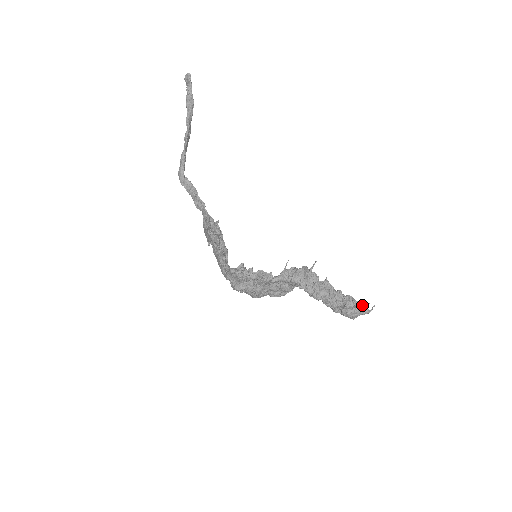
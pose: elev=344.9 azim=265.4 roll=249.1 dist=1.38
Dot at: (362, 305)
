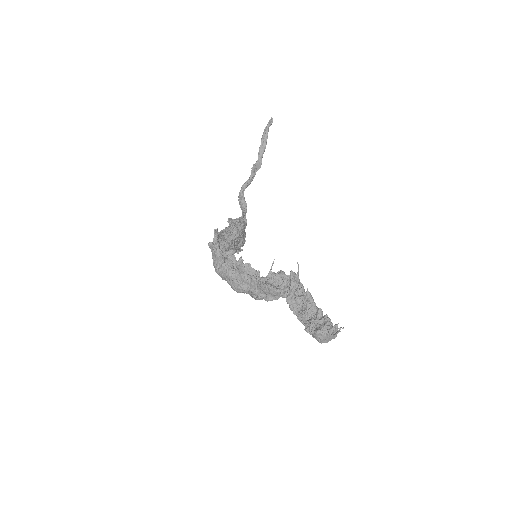
Dot at: (333, 326)
